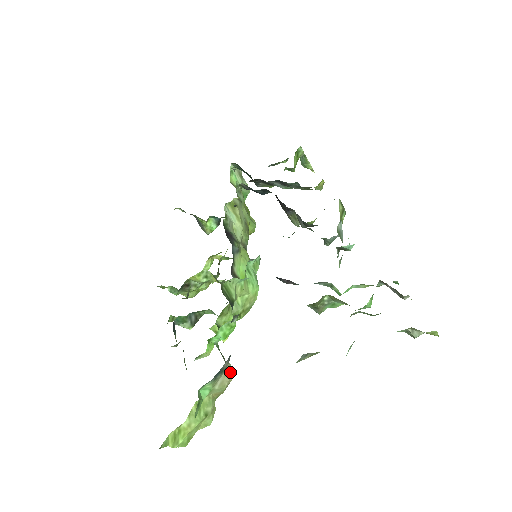
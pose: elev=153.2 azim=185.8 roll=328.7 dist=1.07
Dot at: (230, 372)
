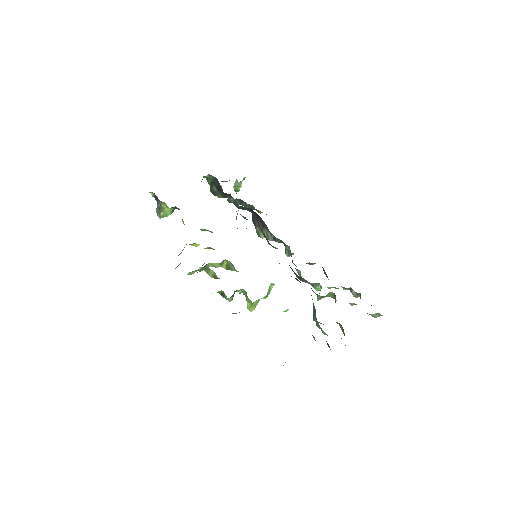
Dot at: occluded
